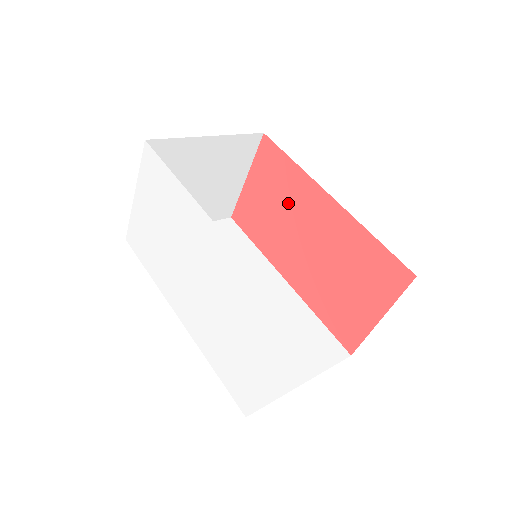
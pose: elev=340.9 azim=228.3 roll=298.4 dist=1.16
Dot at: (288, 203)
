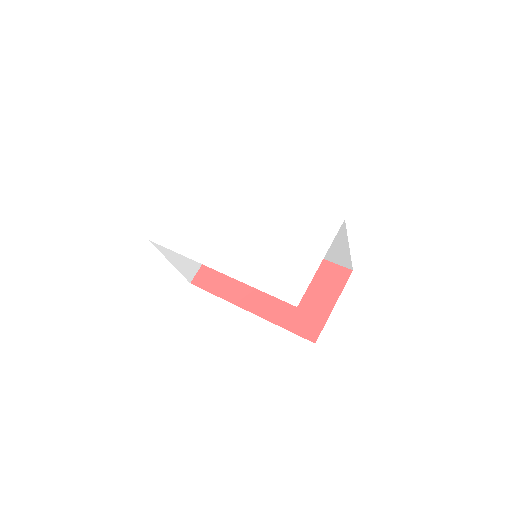
Dot at: occluded
